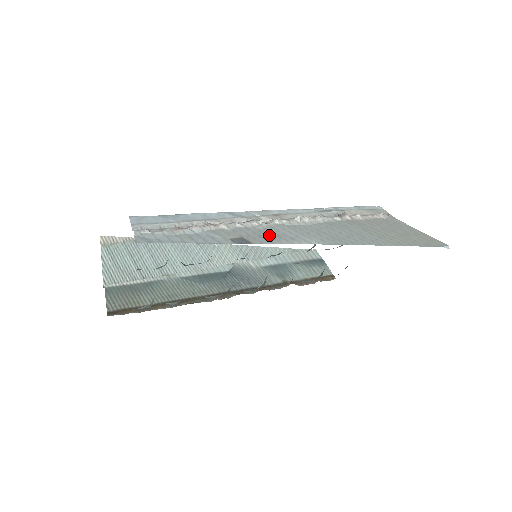
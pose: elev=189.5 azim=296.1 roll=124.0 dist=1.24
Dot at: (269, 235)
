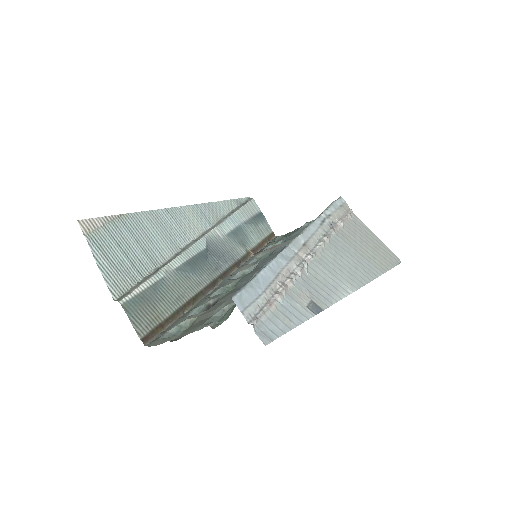
Dot at: (321, 287)
